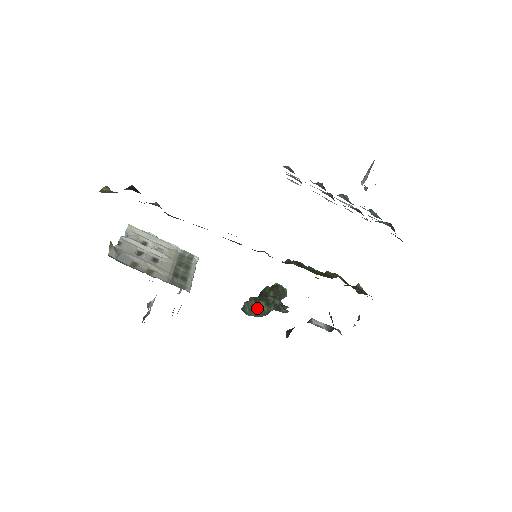
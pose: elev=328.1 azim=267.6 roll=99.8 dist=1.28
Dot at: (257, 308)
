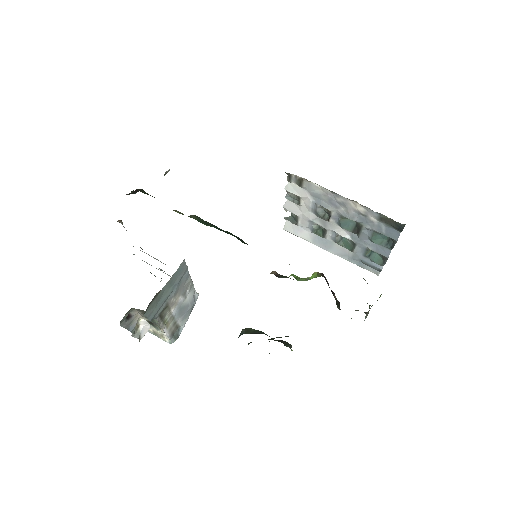
Dot at: (255, 330)
